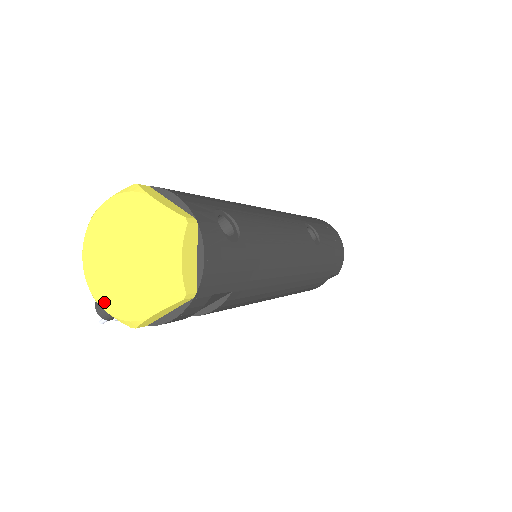
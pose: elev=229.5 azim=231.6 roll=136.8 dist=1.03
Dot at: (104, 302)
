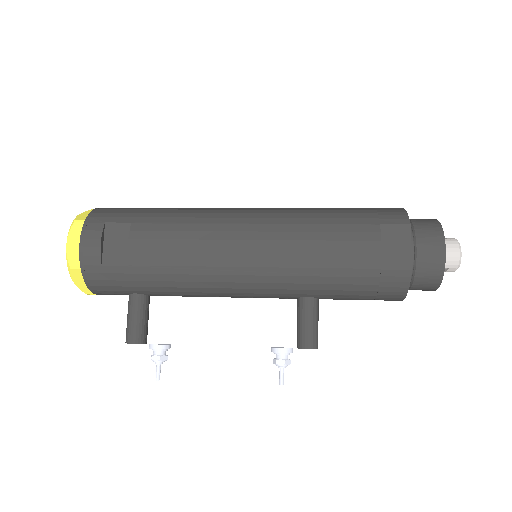
Dot at: (76, 280)
